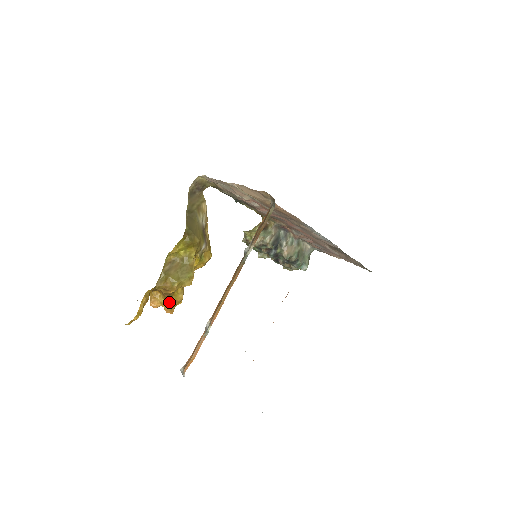
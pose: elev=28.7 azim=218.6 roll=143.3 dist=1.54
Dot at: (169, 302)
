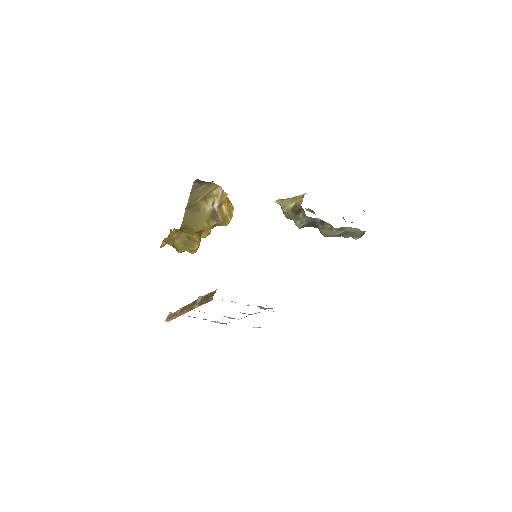
Dot at: occluded
